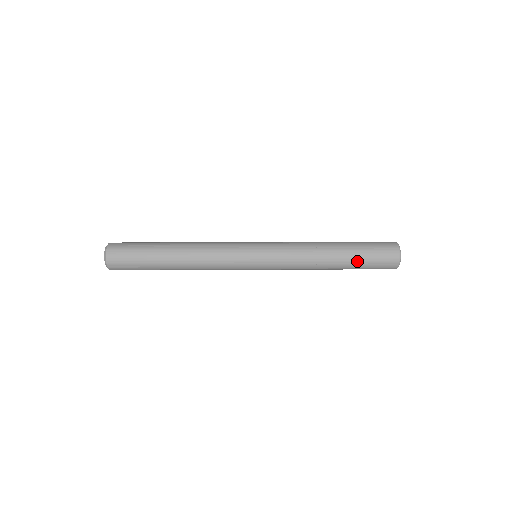
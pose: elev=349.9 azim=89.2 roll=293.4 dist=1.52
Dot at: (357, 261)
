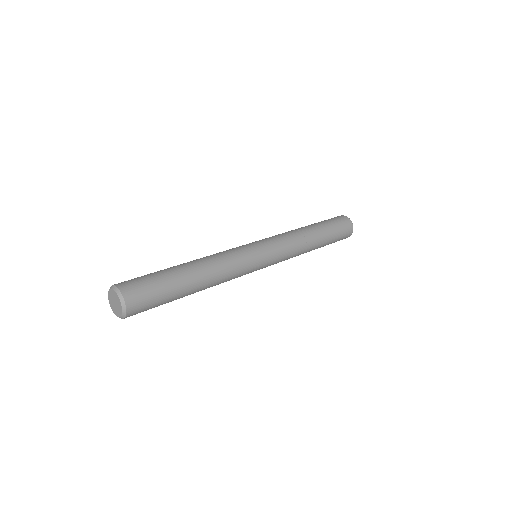
Dot at: (329, 243)
